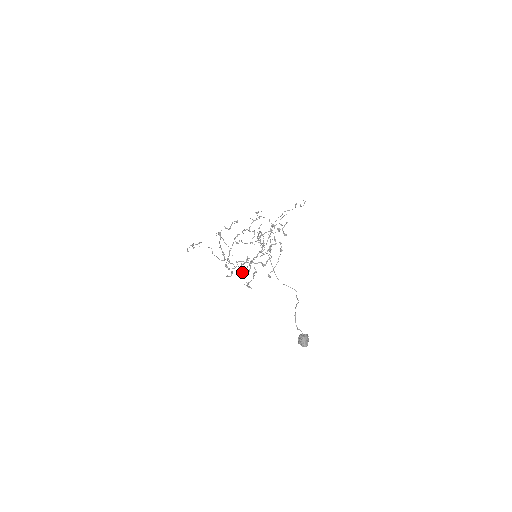
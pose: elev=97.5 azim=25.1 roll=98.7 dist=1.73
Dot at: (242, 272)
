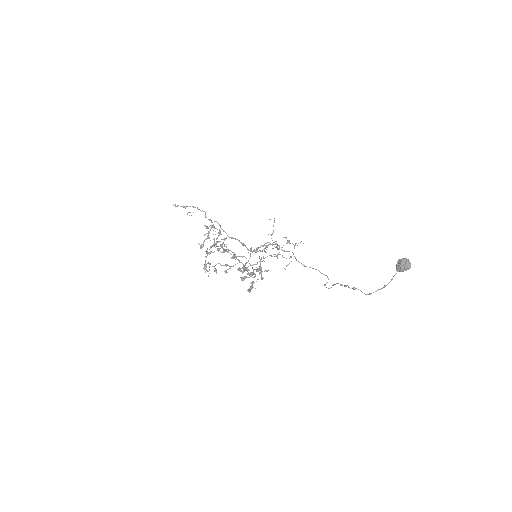
Dot at: (225, 264)
